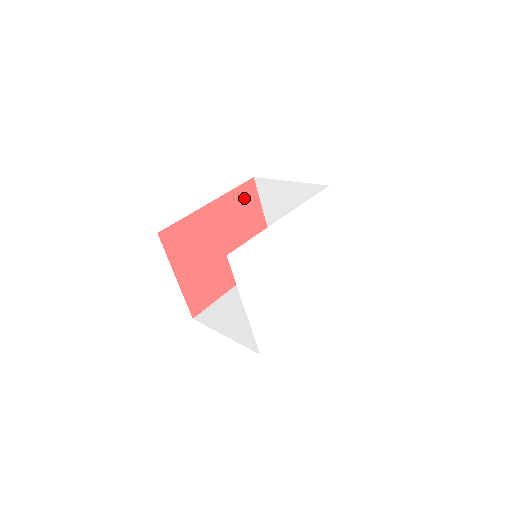
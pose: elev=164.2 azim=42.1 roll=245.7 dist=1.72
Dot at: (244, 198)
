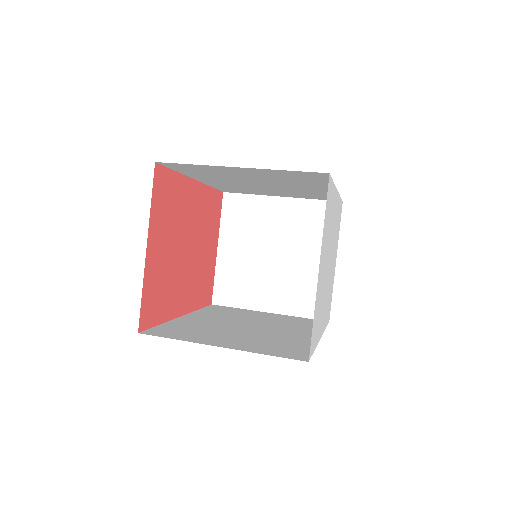
Dot at: (213, 207)
